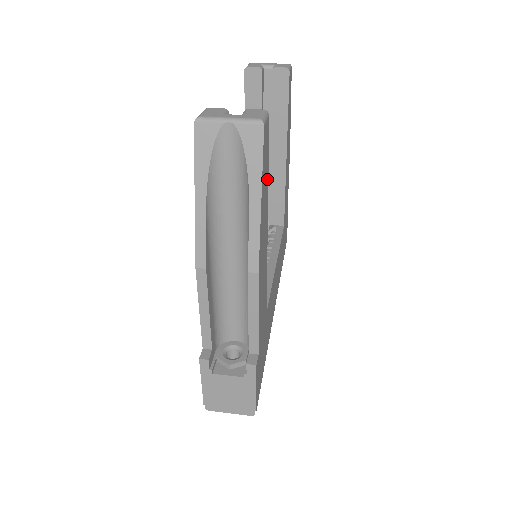
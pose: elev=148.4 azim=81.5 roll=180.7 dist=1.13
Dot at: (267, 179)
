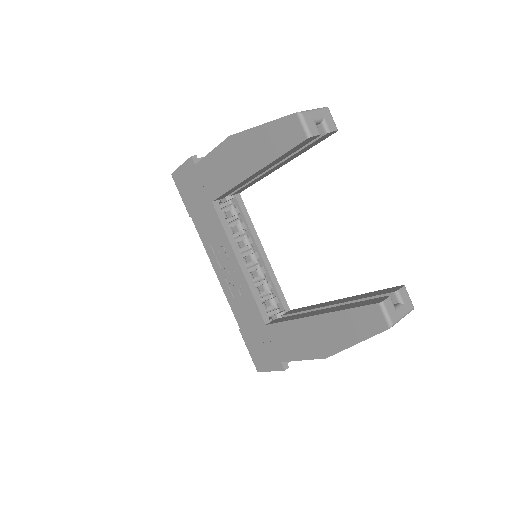
Dot at: occluded
